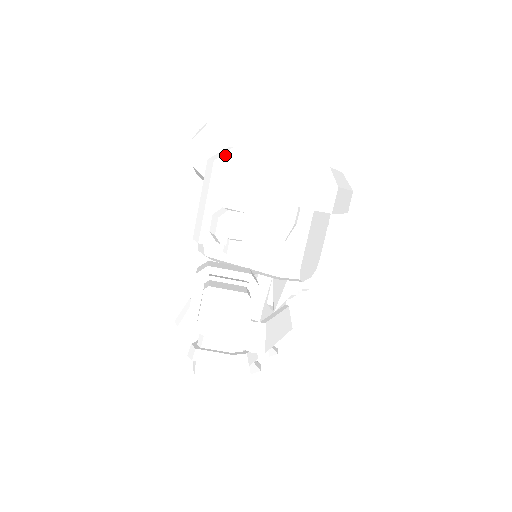
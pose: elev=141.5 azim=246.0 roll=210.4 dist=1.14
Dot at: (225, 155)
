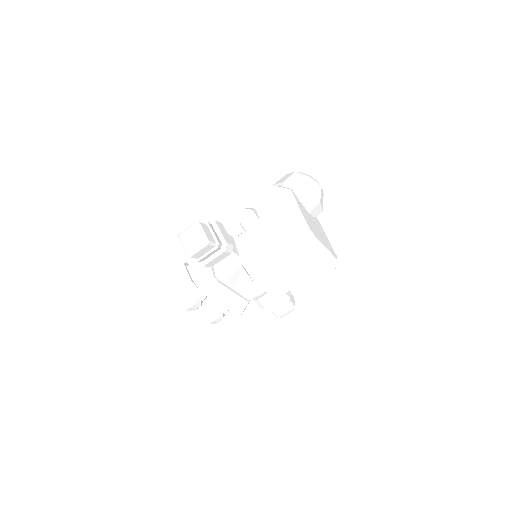
Dot at: (282, 188)
